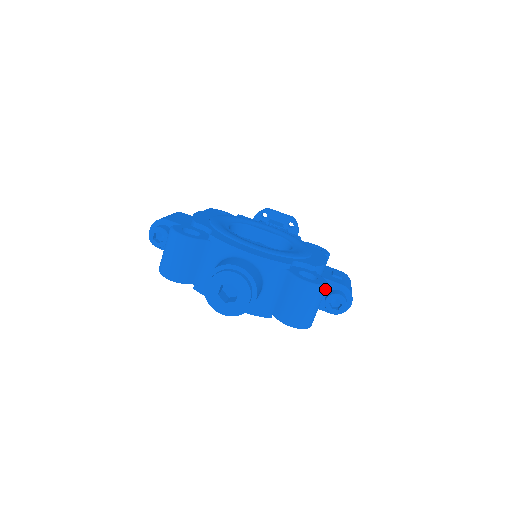
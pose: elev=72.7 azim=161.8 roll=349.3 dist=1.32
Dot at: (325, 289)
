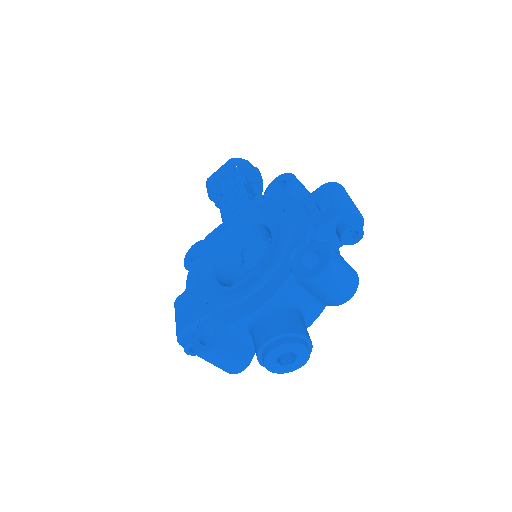
Dot at: (334, 255)
